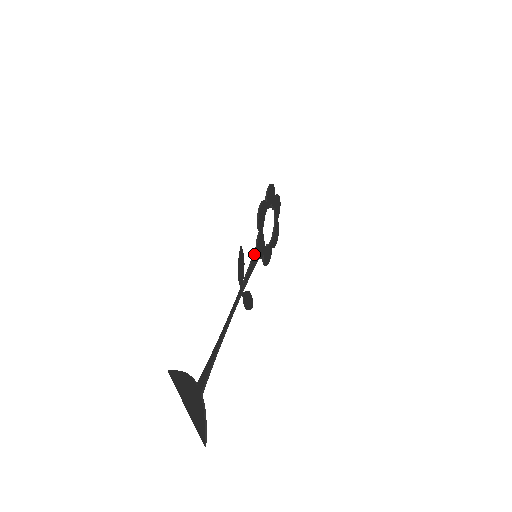
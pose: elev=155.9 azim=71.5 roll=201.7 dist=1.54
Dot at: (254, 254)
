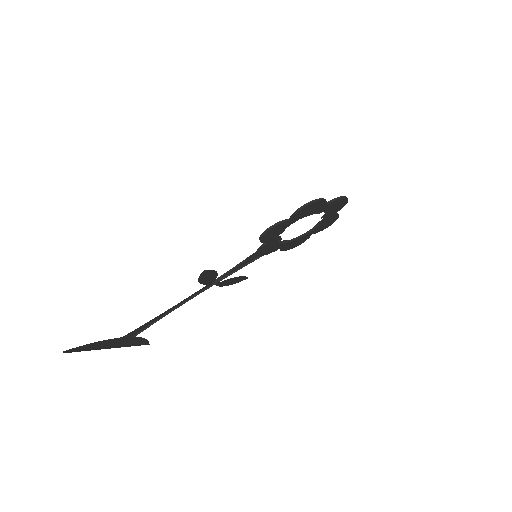
Dot at: (253, 255)
